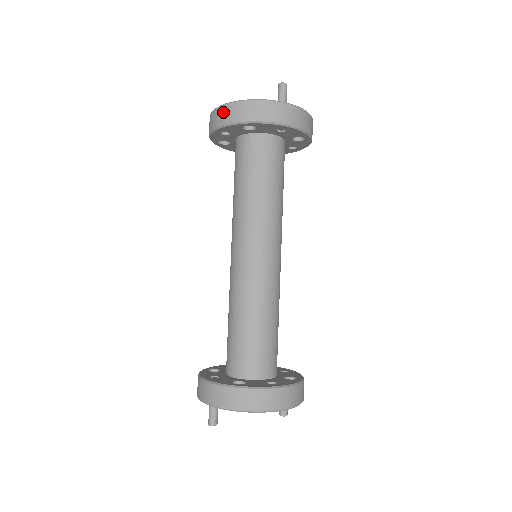
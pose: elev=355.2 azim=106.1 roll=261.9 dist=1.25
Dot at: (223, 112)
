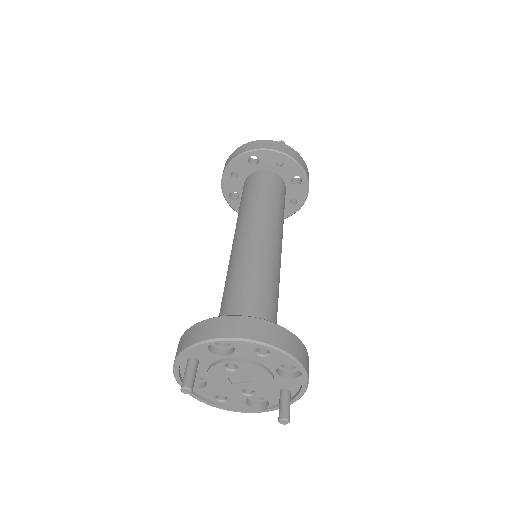
Dot at: (233, 154)
